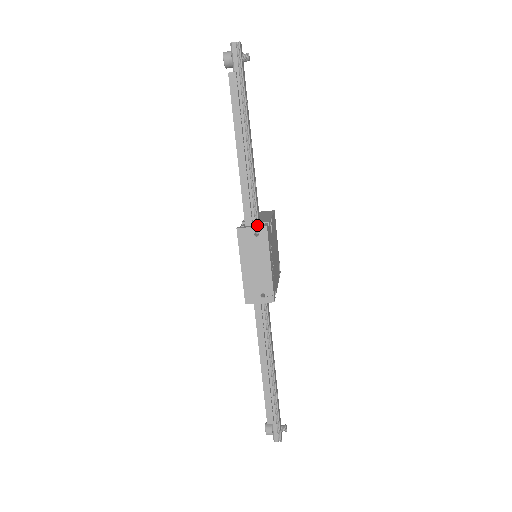
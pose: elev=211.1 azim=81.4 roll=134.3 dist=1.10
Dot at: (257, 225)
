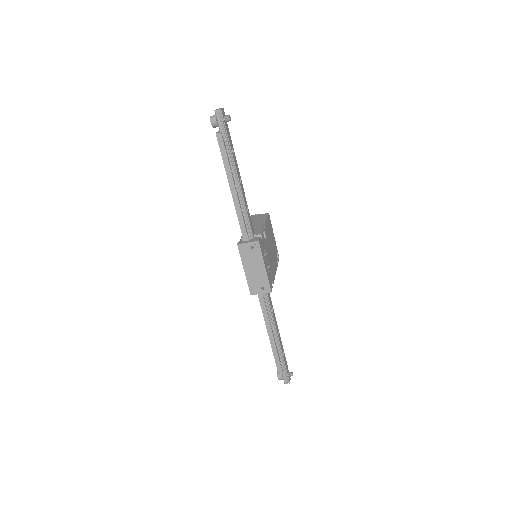
Dot at: (252, 240)
